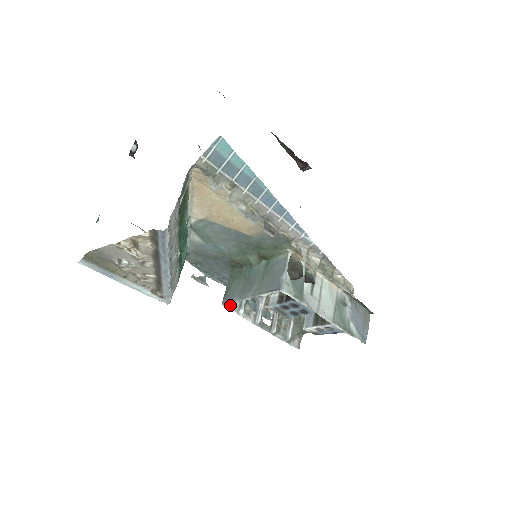
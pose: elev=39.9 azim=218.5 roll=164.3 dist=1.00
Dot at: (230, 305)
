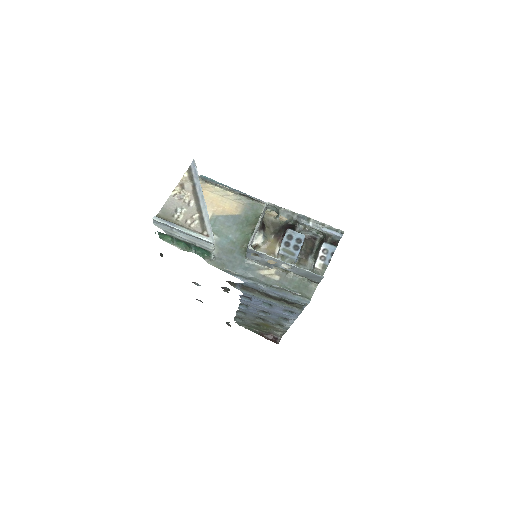
Dot at: (254, 252)
